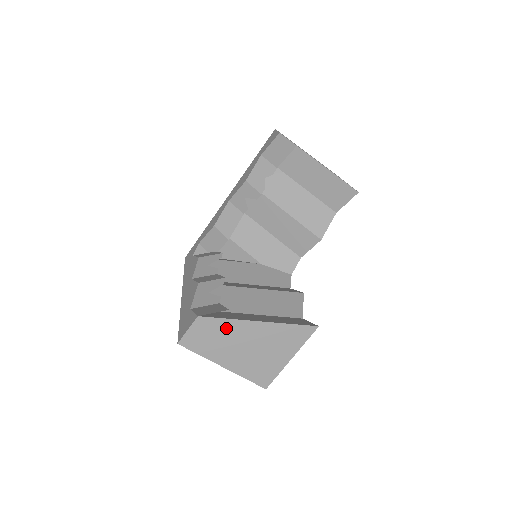
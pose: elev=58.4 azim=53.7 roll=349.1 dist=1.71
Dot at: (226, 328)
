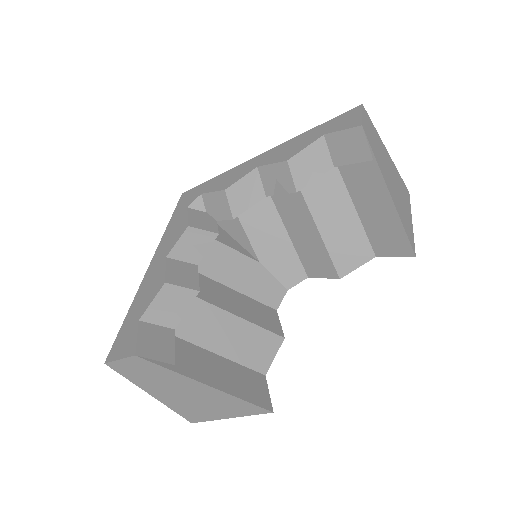
Dot at: (166, 375)
